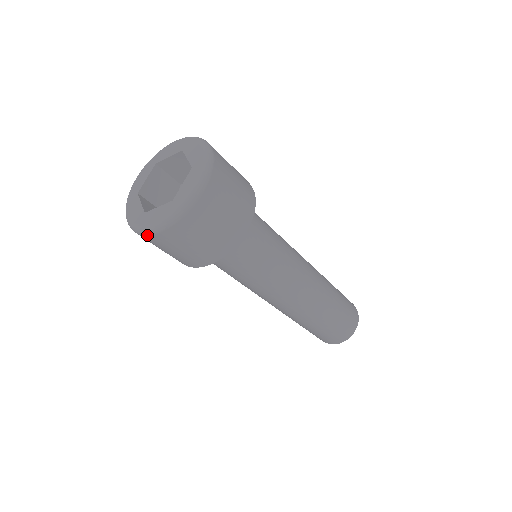
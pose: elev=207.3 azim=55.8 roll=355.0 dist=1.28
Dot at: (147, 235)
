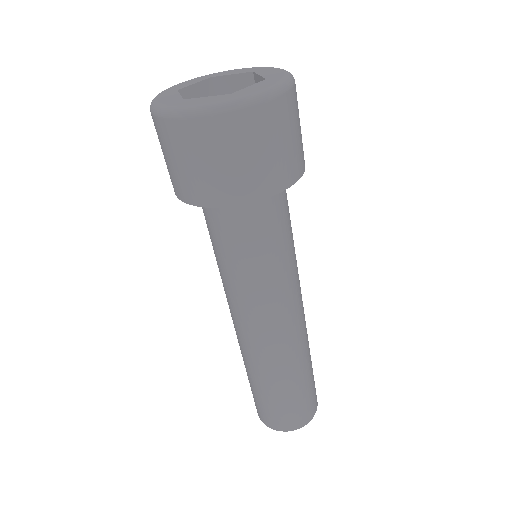
Dot at: (177, 118)
